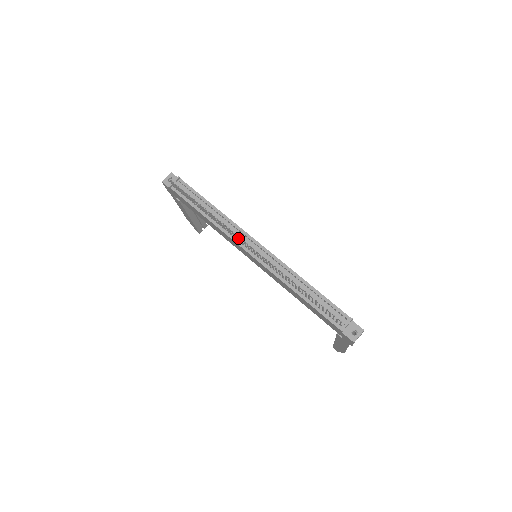
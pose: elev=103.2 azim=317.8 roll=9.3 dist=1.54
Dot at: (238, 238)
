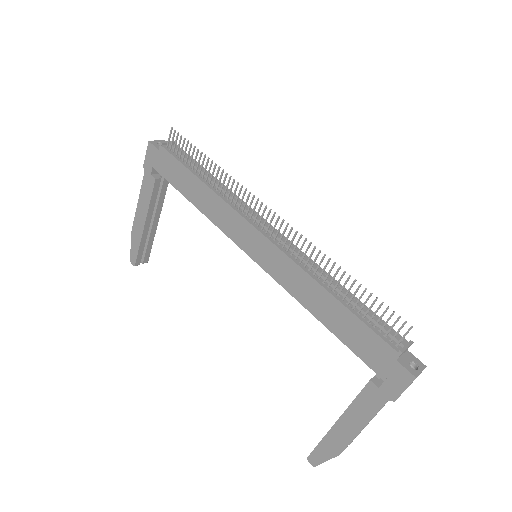
Dot at: (255, 206)
